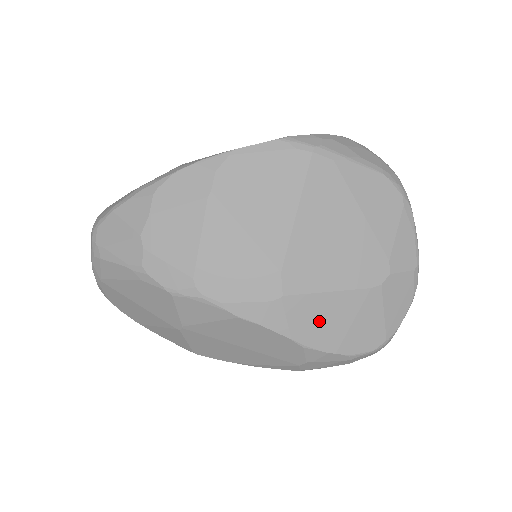
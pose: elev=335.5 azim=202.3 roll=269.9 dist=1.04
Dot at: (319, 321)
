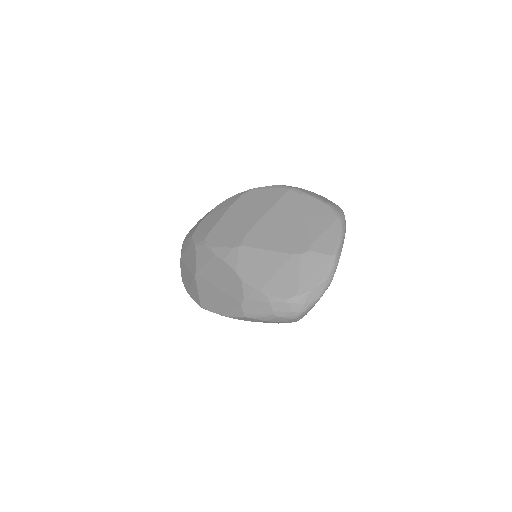
Dot at: (256, 266)
